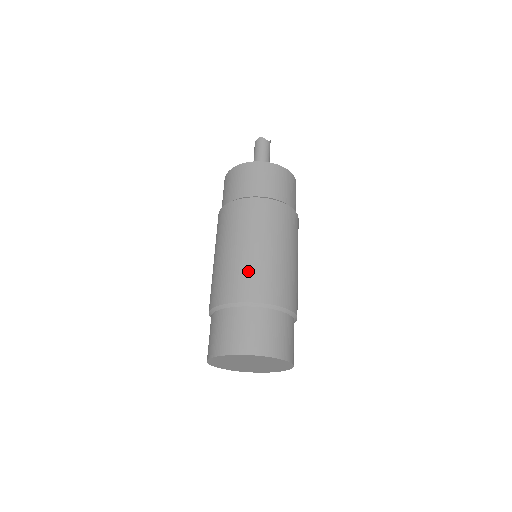
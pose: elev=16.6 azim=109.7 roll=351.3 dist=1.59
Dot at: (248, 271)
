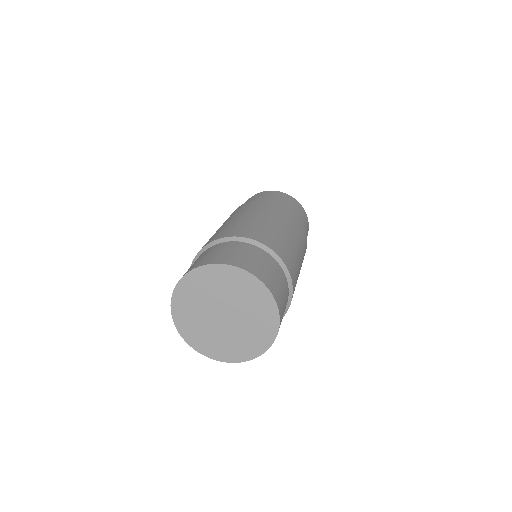
Dot at: (229, 226)
